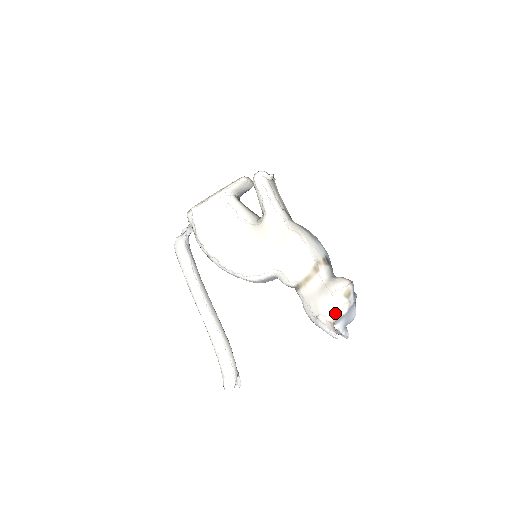
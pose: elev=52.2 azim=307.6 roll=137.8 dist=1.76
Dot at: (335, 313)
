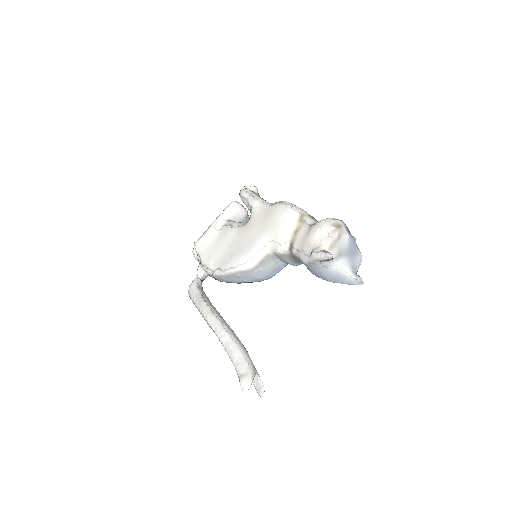
Dot at: (327, 240)
